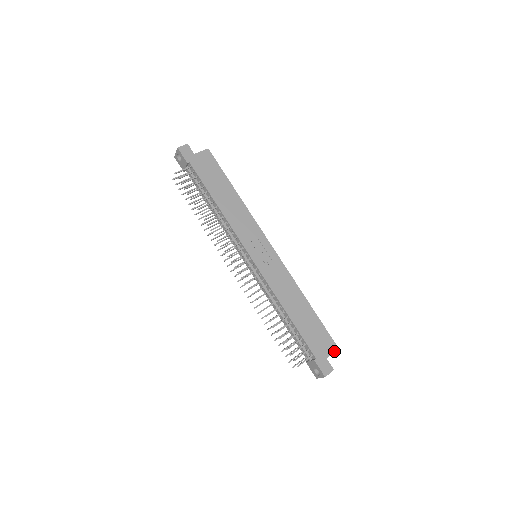
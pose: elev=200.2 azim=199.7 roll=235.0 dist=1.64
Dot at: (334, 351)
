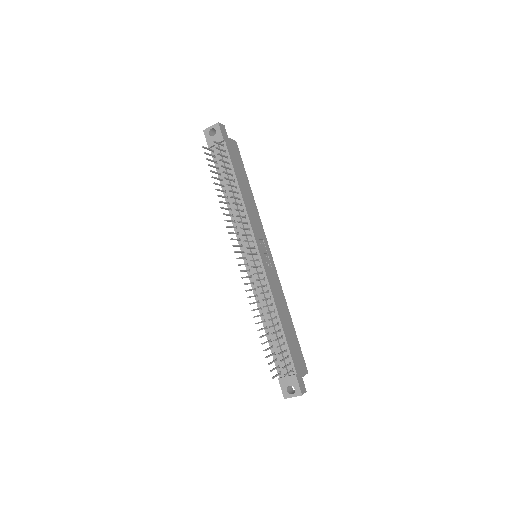
Dot at: (306, 373)
